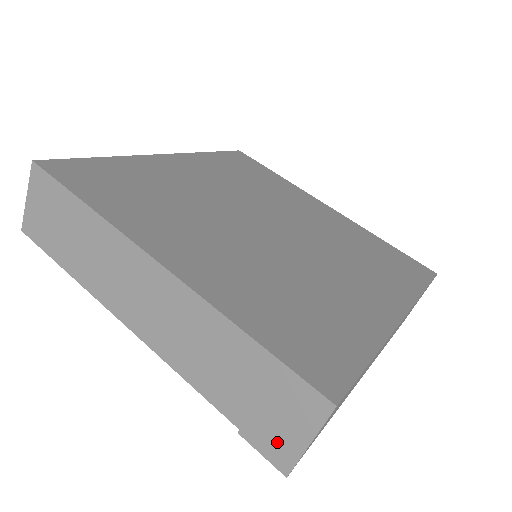
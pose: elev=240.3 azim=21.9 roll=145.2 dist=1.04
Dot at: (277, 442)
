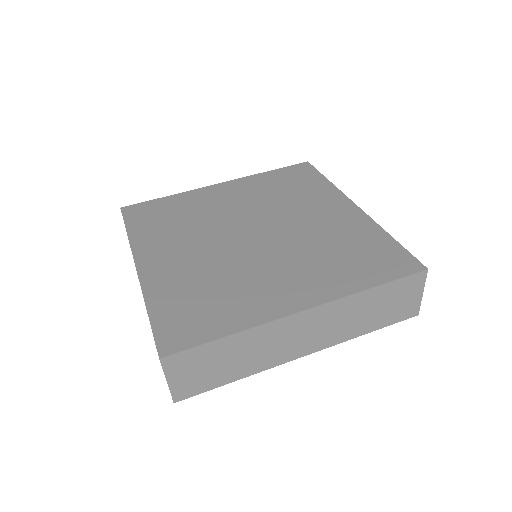
Dot at: occluded
